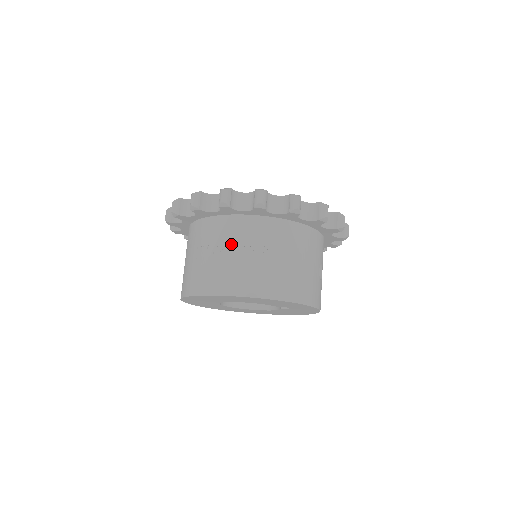
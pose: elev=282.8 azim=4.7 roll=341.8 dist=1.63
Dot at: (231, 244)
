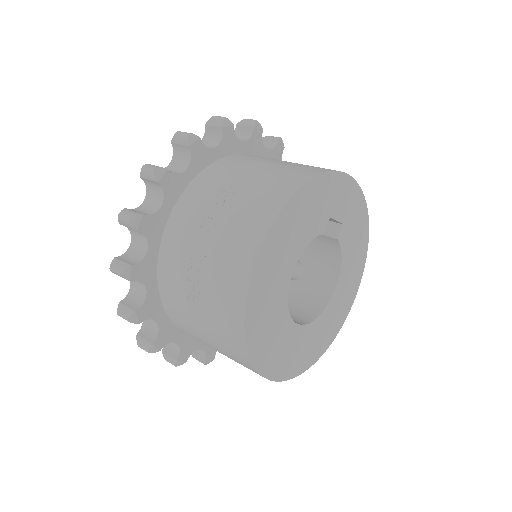
Dot at: (195, 238)
